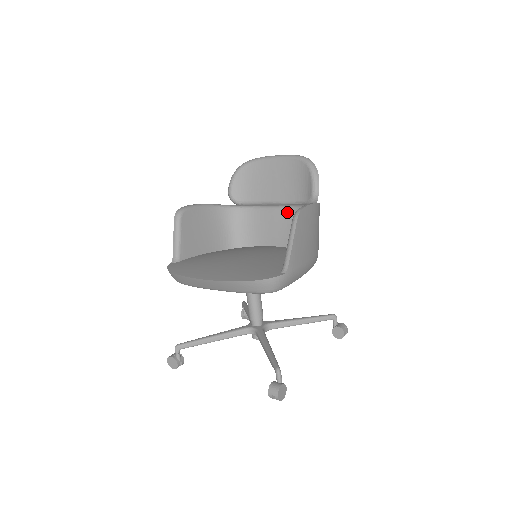
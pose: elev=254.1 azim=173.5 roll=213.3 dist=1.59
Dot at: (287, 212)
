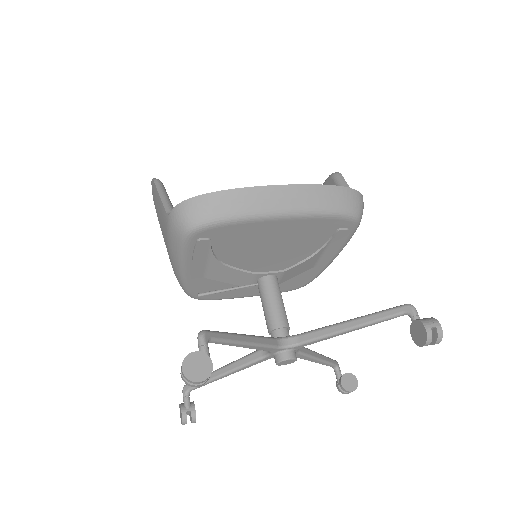
Dot at: occluded
